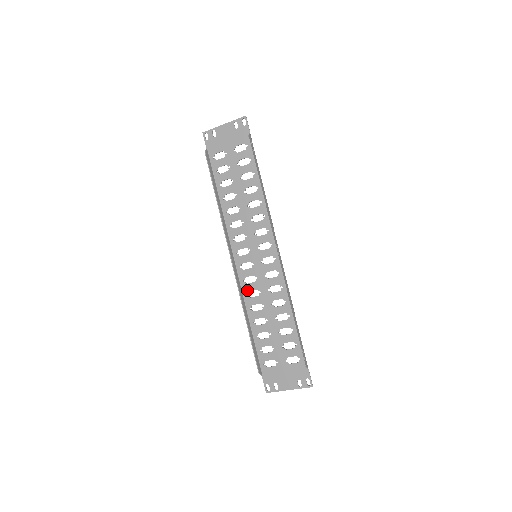
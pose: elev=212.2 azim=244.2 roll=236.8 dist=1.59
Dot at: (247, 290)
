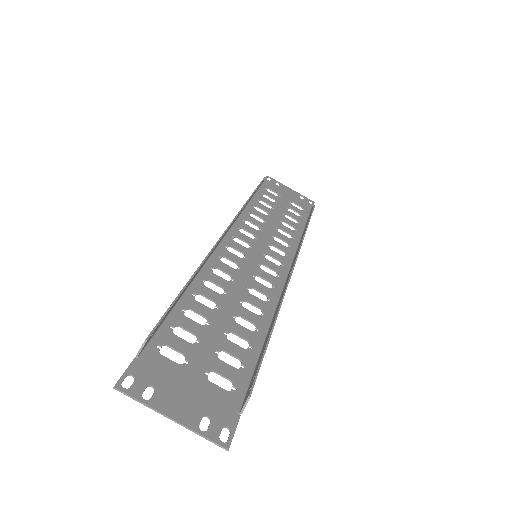
Dot at: (216, 265)
